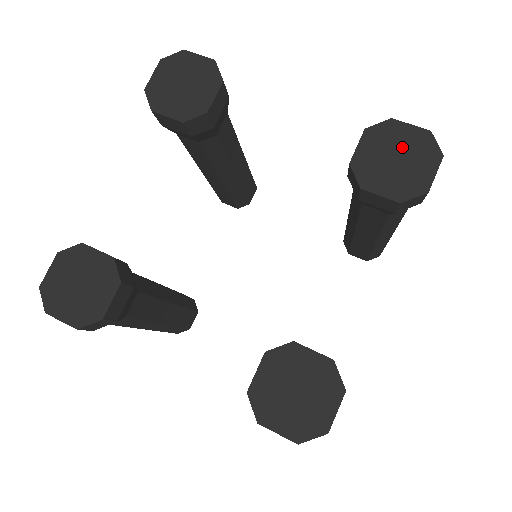
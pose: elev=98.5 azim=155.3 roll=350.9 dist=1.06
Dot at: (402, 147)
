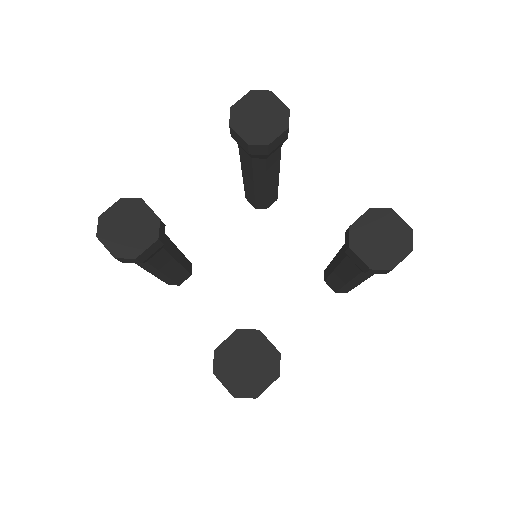
Dot at: (389, 232)
